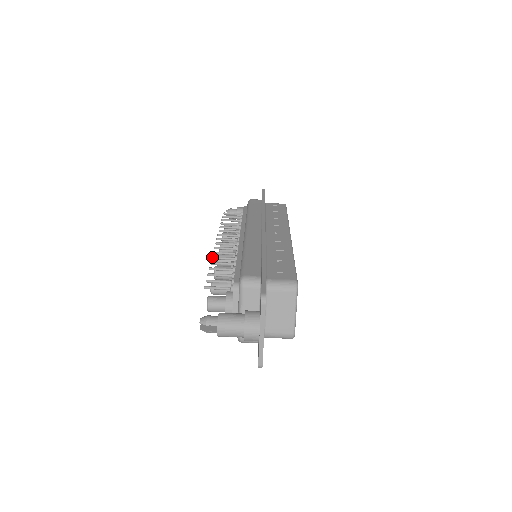
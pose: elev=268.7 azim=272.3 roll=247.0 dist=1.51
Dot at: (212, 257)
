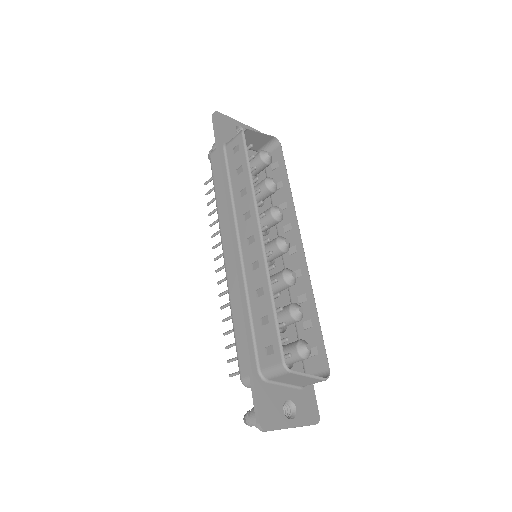
Dot at: occluded
